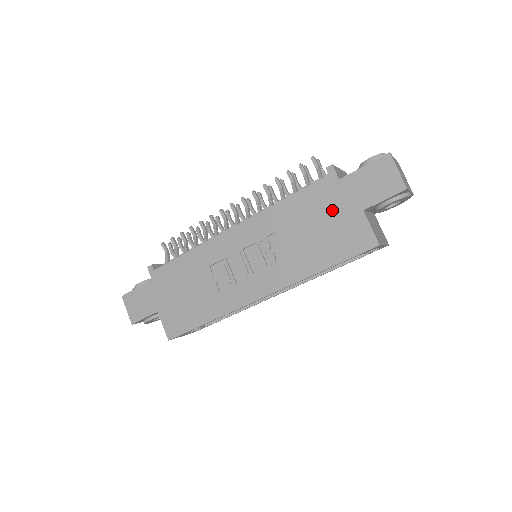
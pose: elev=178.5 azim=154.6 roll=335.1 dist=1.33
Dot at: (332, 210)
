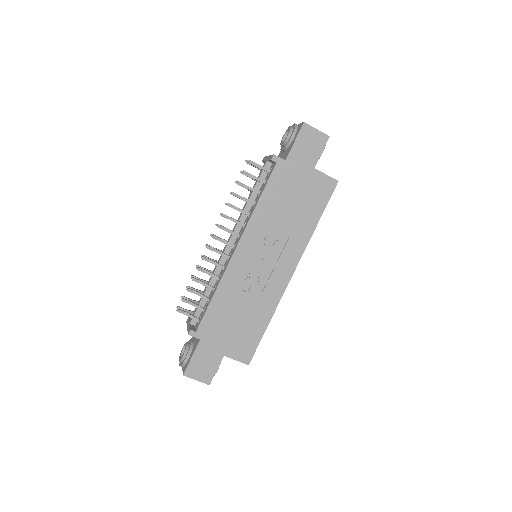
Dot at: (295, 183)
